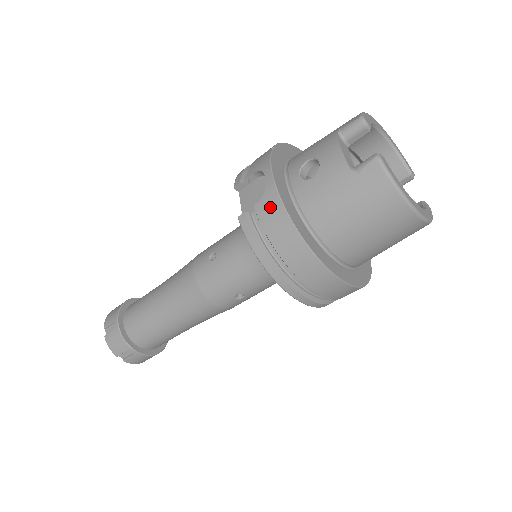
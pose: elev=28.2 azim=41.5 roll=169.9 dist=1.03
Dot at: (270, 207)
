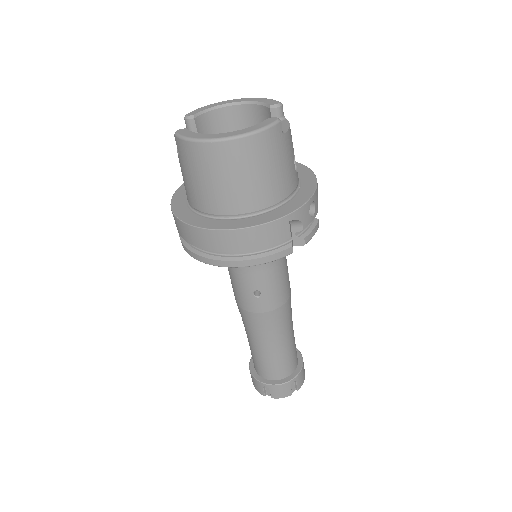
Dot at: occluded
